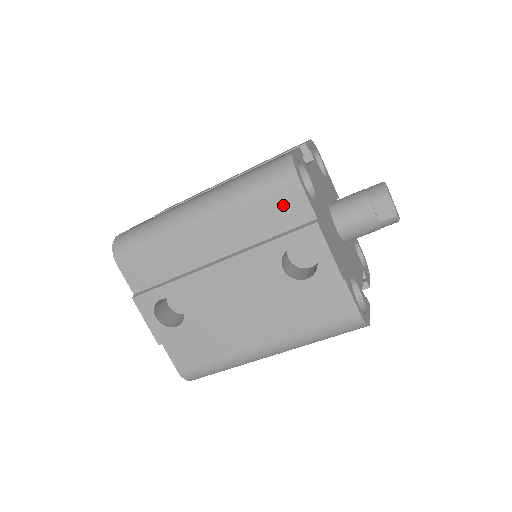
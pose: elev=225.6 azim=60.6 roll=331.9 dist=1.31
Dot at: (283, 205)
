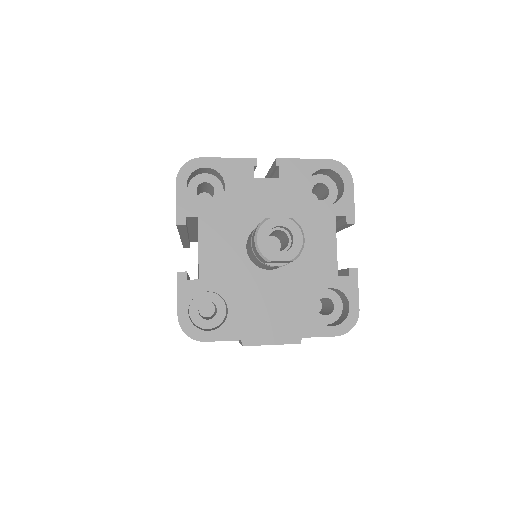
Dot at: occluded
